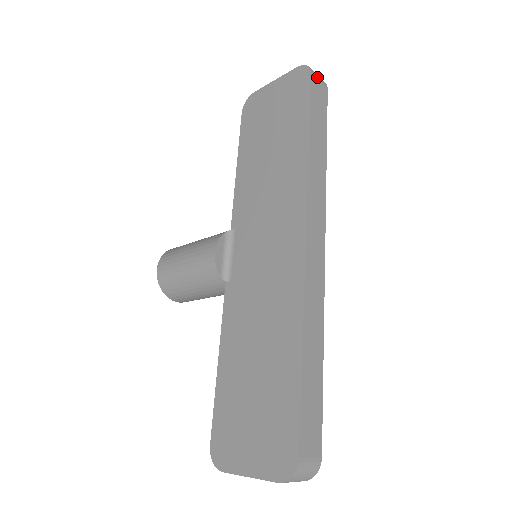
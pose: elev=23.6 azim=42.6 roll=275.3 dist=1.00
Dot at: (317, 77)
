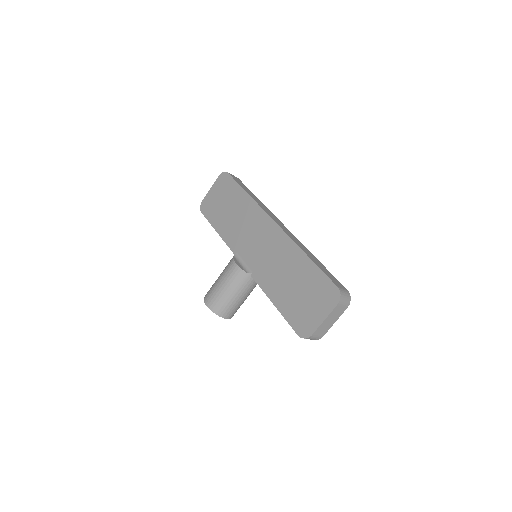
Dot at: (231, 174)
